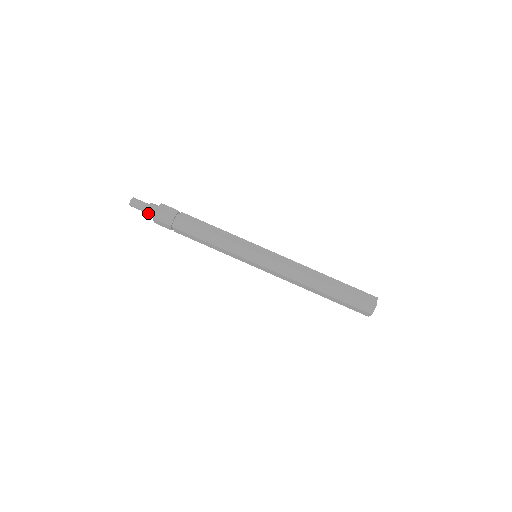
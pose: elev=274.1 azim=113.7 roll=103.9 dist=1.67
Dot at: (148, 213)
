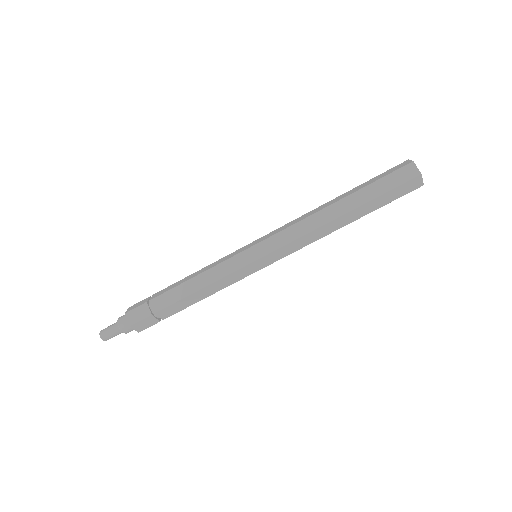
Dot at: (128, 332)
